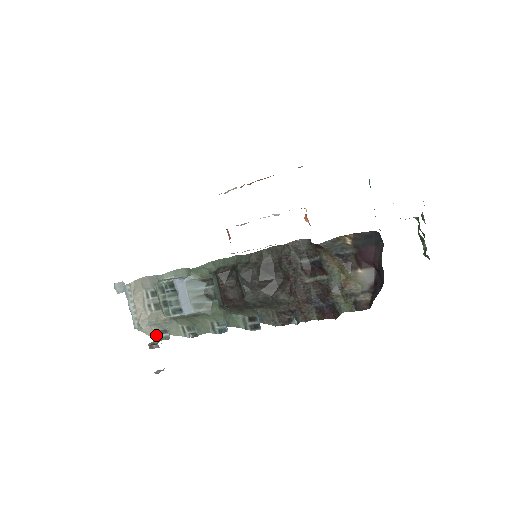
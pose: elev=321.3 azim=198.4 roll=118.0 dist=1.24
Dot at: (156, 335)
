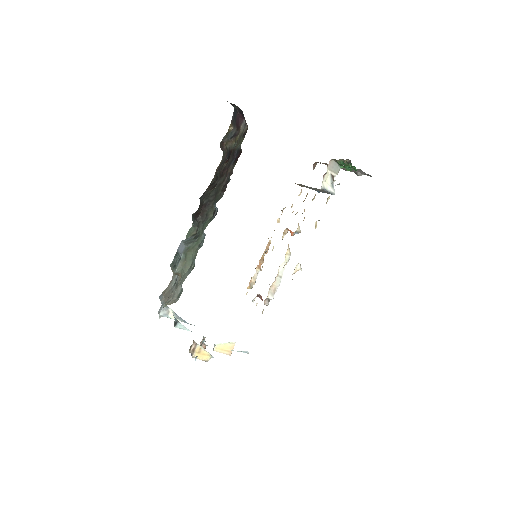
Dot at: (176, 300)
